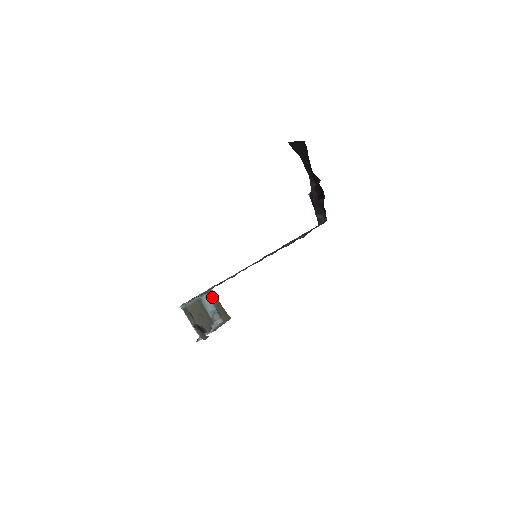
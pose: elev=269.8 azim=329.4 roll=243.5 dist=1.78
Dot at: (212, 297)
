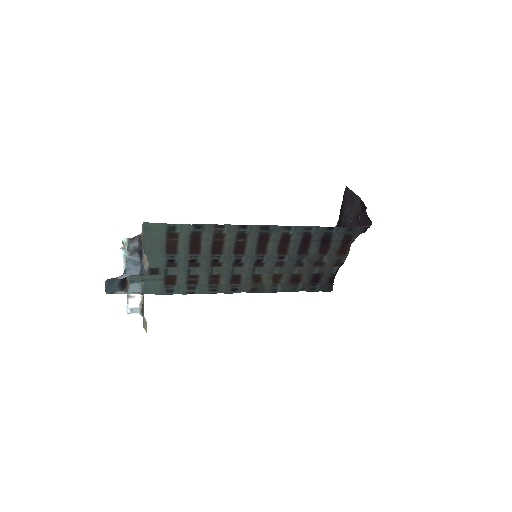
Dot at: (143, 293)
